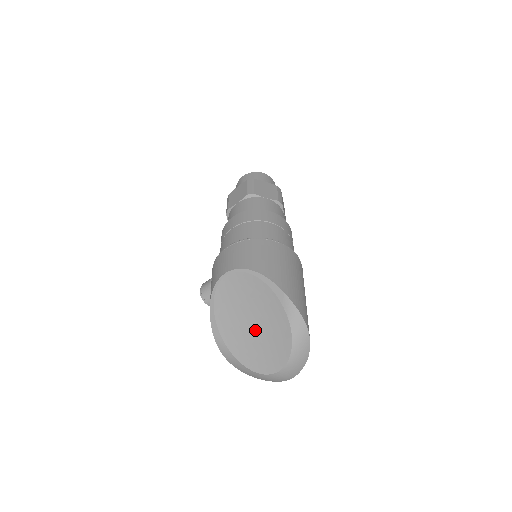
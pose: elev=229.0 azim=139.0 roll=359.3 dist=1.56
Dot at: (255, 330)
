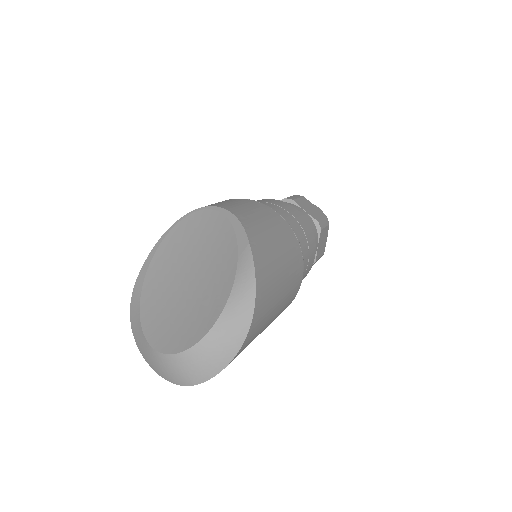
Dot at: (186, 288)
